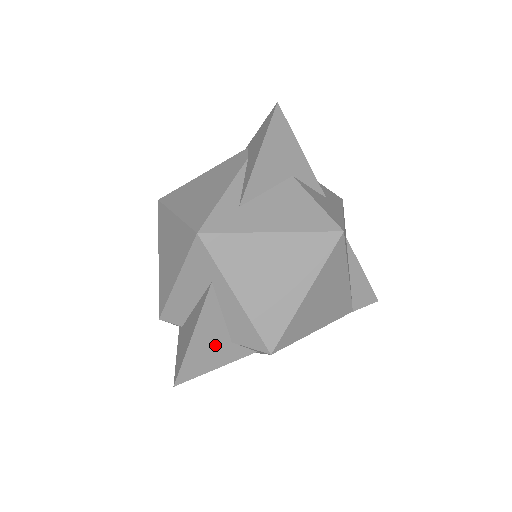
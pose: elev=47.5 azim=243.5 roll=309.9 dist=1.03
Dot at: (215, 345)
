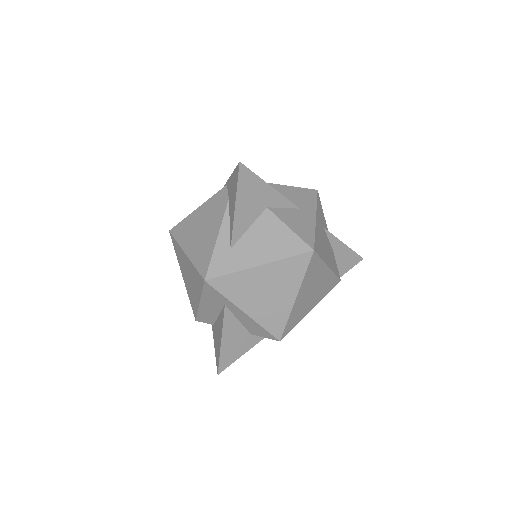
Dot at: (239, 341)
